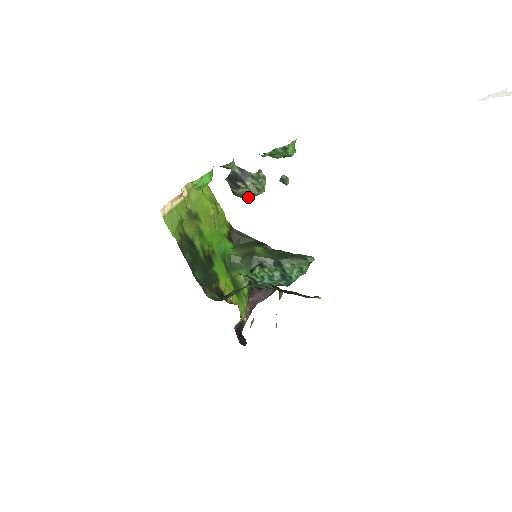
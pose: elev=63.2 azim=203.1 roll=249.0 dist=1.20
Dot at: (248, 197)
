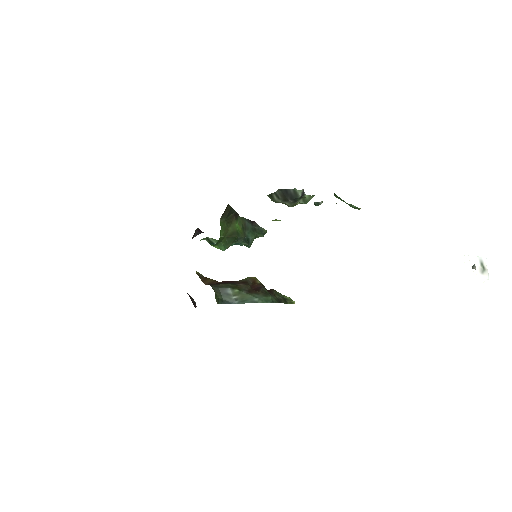
Dot at: occluded
